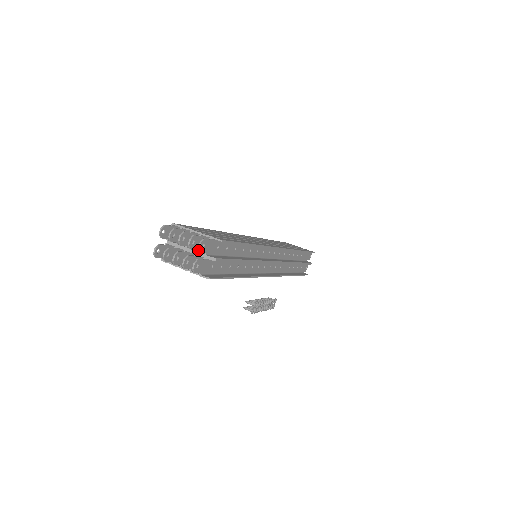
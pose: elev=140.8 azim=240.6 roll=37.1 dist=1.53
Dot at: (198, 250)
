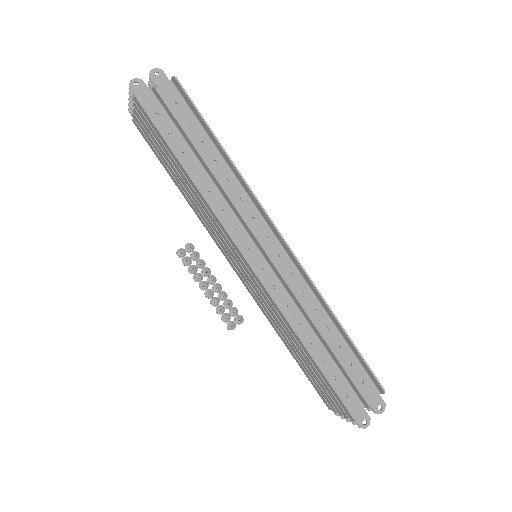
Dot at: occluded
